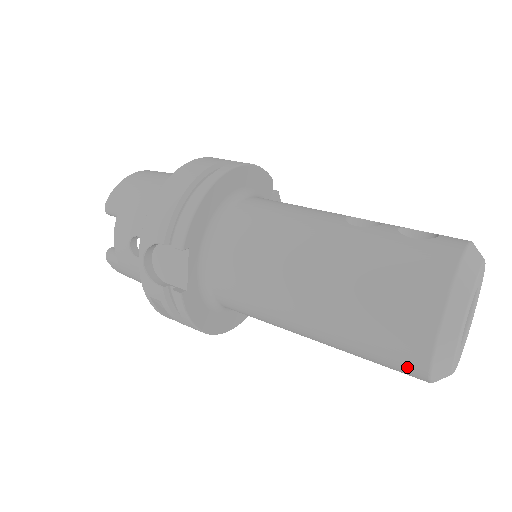
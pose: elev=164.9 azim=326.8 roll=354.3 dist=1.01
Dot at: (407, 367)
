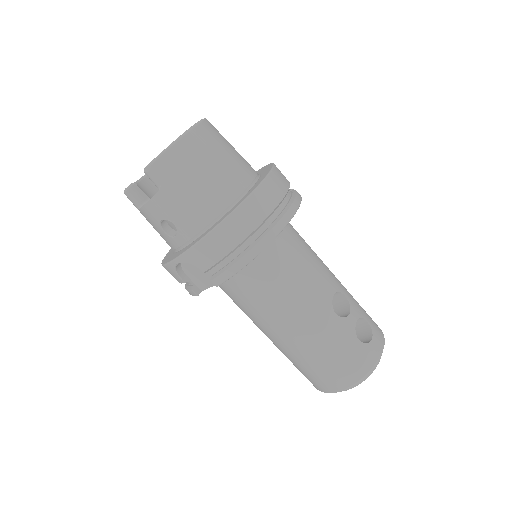
Dot at: occluded
